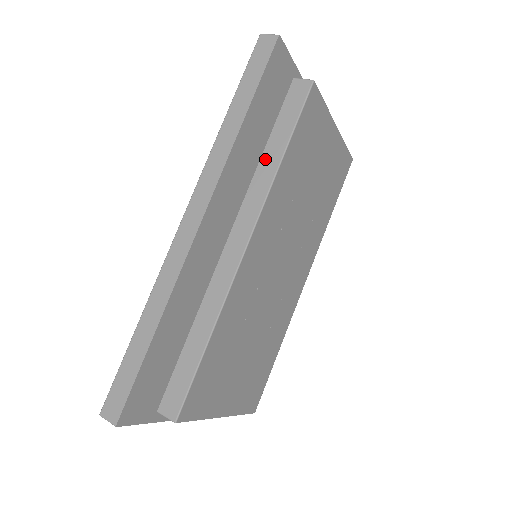
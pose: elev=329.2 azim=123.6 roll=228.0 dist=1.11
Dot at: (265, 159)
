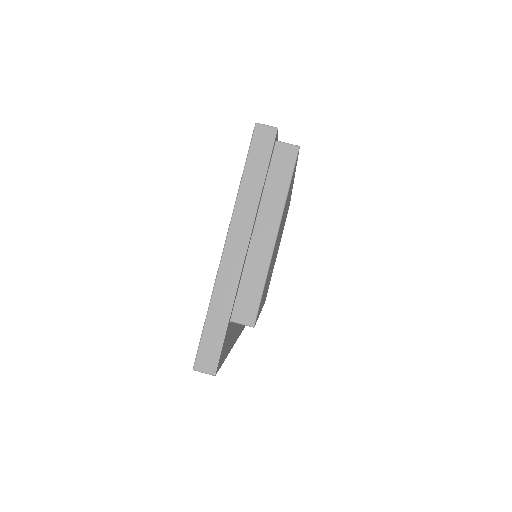
Dot at: occluded
